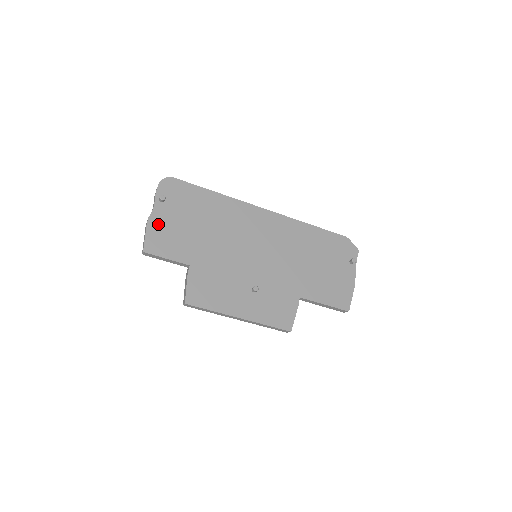
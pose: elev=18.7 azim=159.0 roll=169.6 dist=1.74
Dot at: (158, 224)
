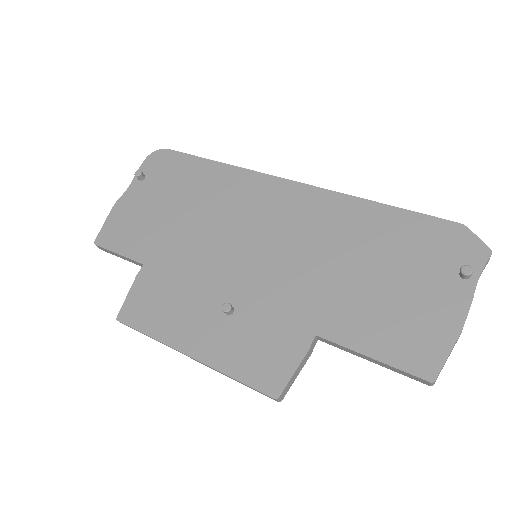
Dot at: (125, 208)
